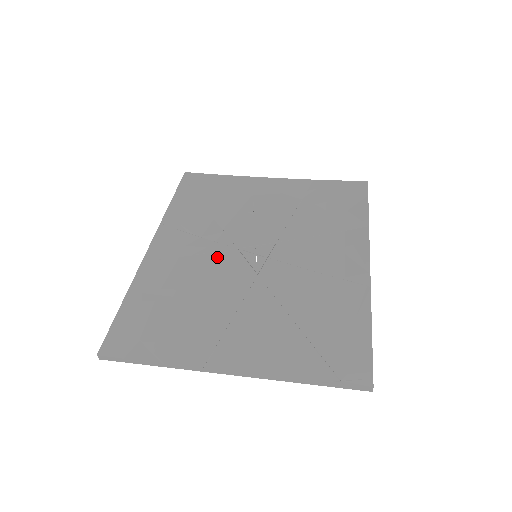
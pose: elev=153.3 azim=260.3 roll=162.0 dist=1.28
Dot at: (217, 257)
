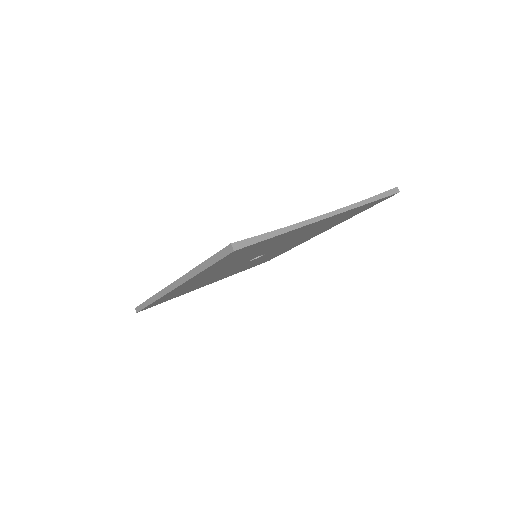
Dot at: occluded
